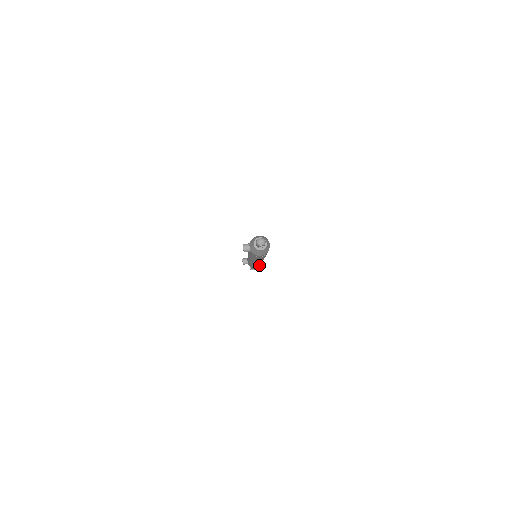
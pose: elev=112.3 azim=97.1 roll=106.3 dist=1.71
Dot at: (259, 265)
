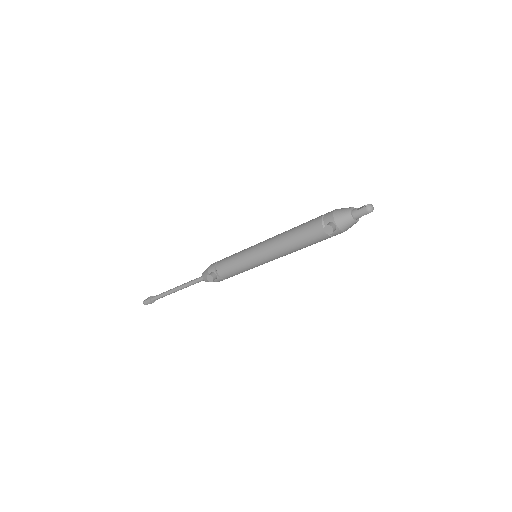
Dot at: occluded
